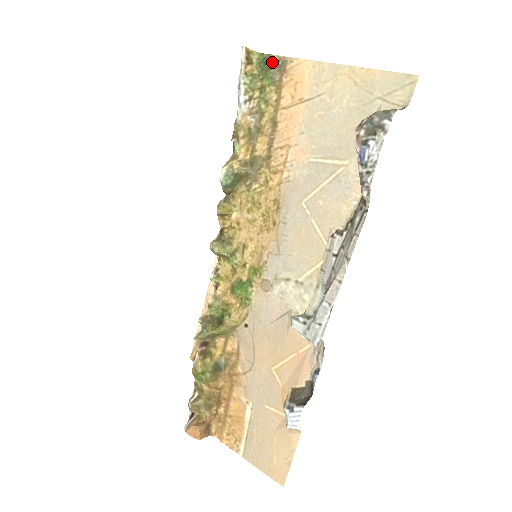
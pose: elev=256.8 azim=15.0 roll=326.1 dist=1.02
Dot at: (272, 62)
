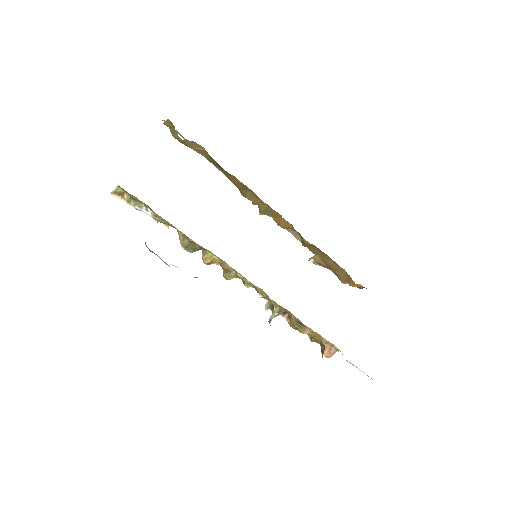
Dot at: (124, 190)
